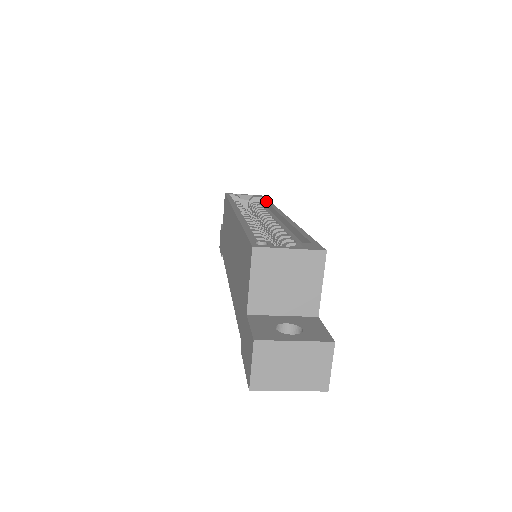
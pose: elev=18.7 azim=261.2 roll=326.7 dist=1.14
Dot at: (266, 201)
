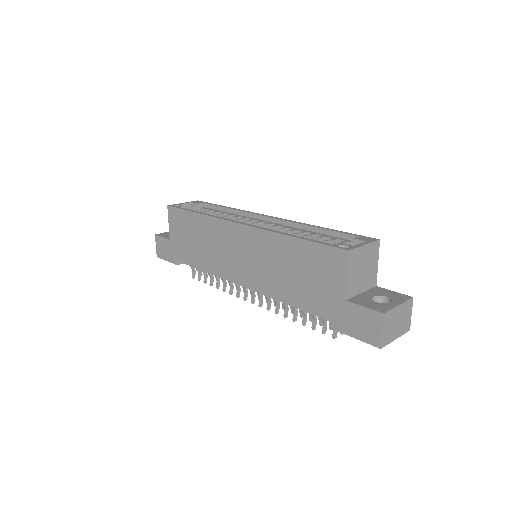
Dot at: (220, 206)
